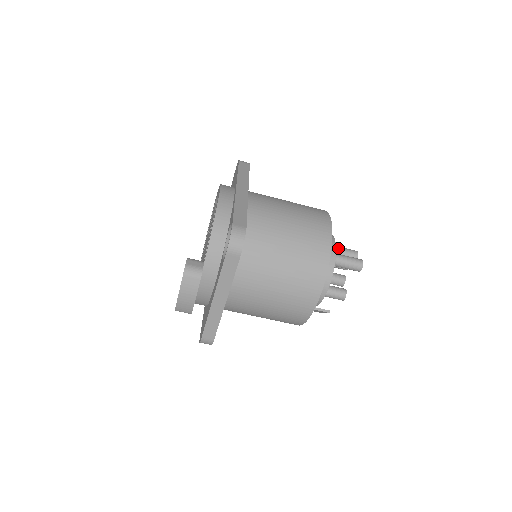
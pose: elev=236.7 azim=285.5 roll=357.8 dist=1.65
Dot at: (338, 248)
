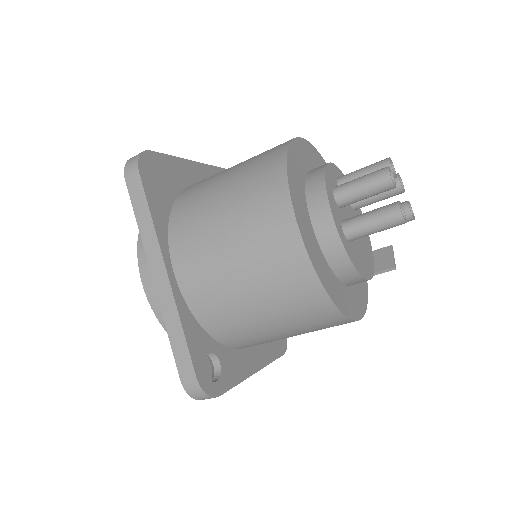
Dot at: (353, 193)
